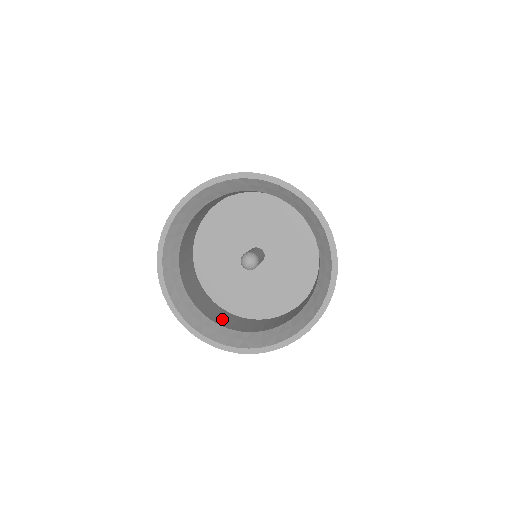
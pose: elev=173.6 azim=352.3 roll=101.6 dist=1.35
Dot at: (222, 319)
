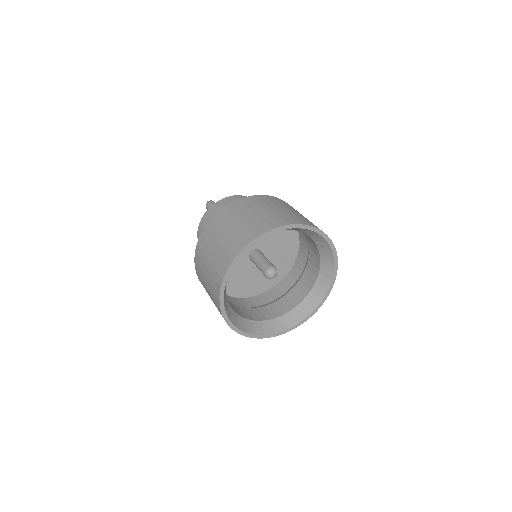
Dot at: (254, 313)
